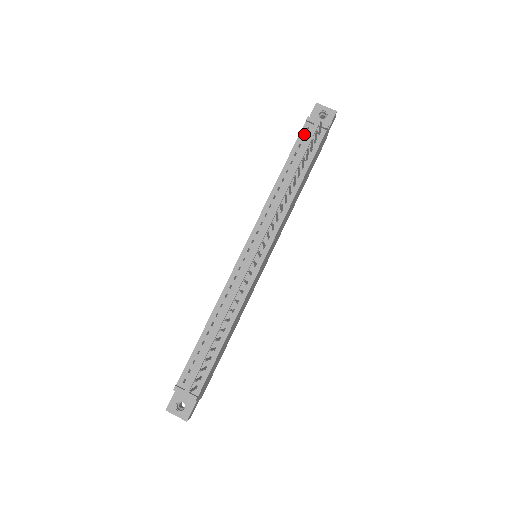
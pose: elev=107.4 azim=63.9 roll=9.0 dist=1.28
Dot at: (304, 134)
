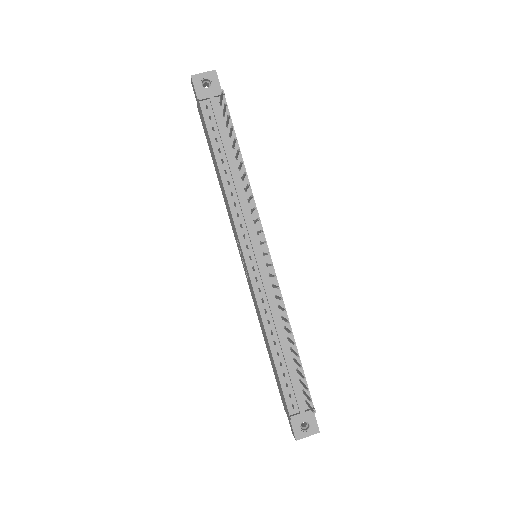
Dot at: (208, 115)
